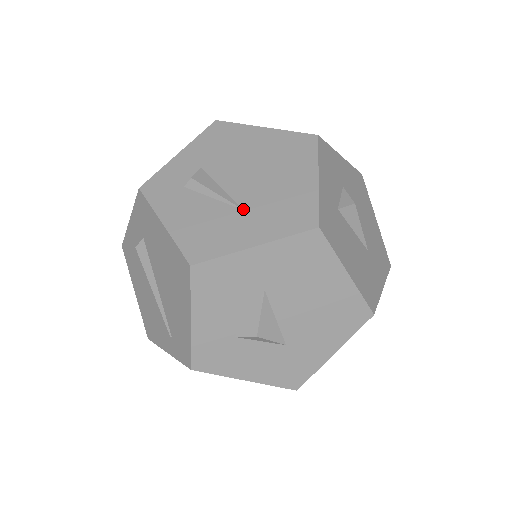
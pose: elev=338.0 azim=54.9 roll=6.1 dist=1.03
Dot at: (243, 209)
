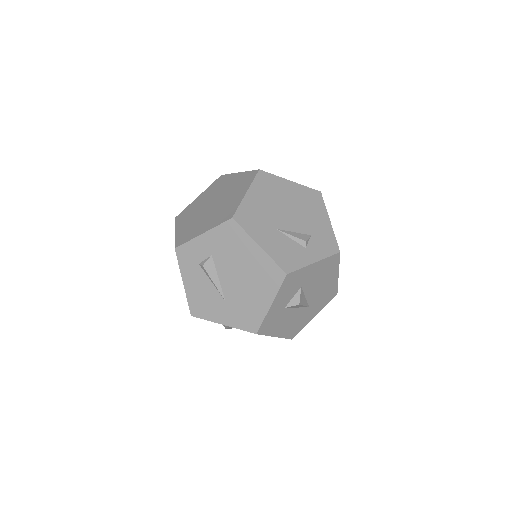
Dot at: (225, 300)
